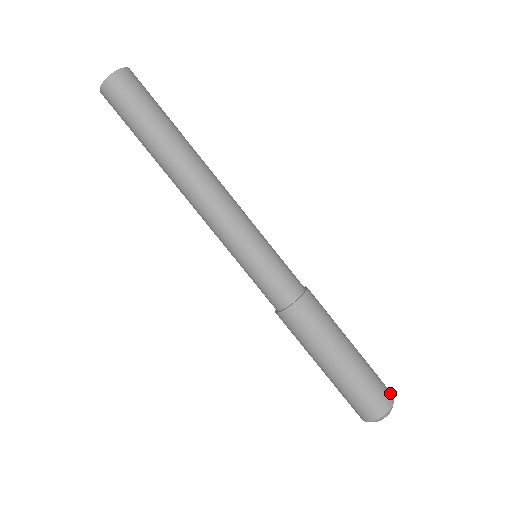
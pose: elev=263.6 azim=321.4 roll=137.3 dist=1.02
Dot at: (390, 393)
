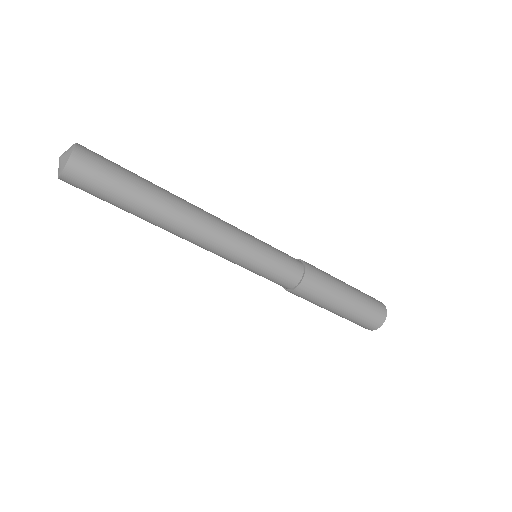
Dot at: (381, 303)
